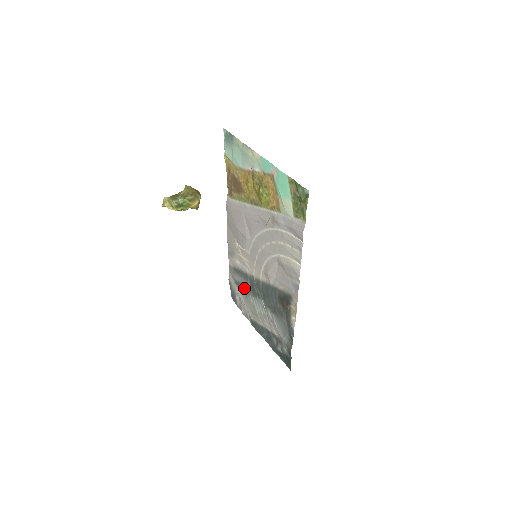
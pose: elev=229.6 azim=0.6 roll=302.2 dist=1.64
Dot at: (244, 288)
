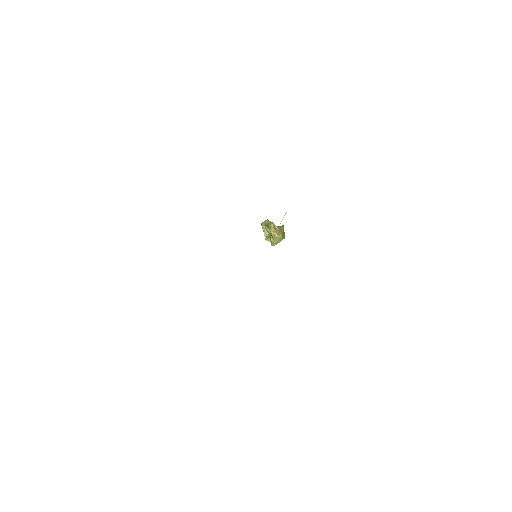
Dot at: occluded
